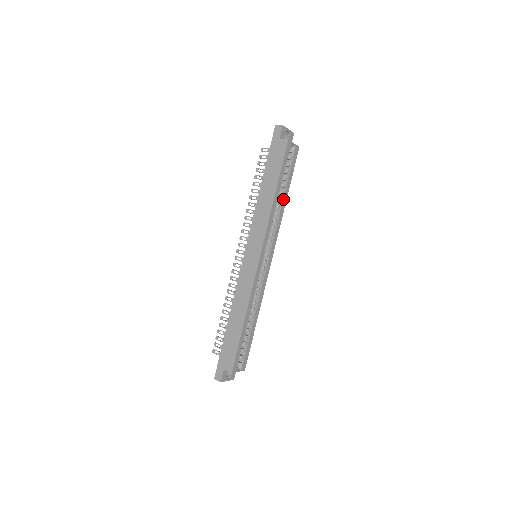
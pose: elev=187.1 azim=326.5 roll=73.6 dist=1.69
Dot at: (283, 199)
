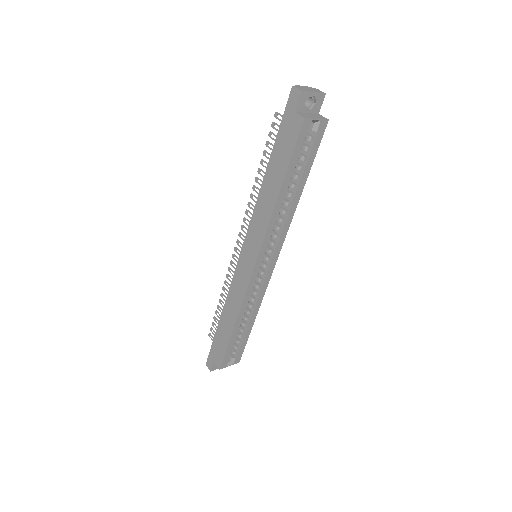
Dot at: (295, 194)
